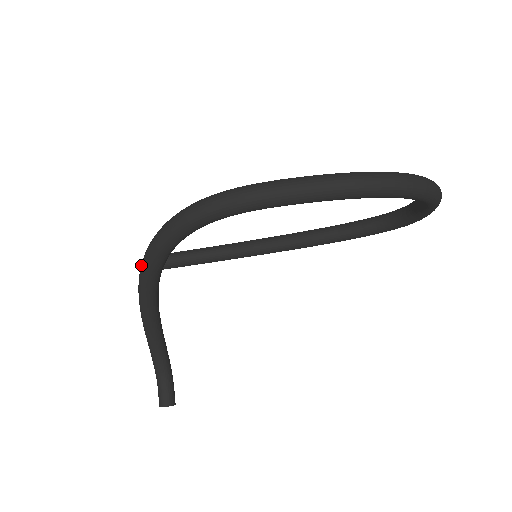
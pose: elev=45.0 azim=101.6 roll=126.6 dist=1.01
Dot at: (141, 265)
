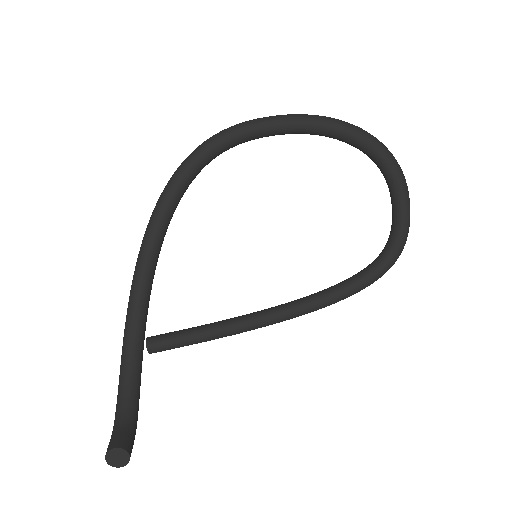
Dot at: (150, 217)
